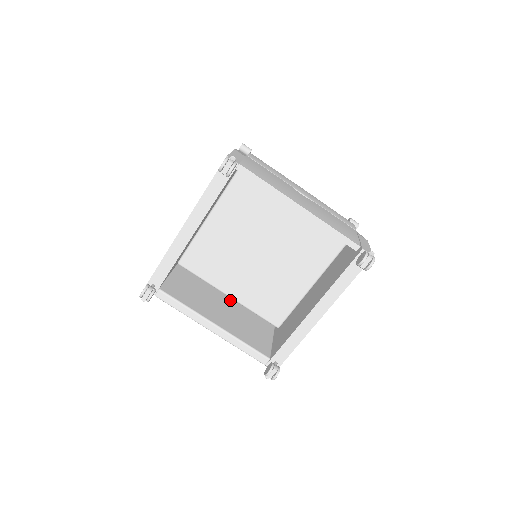
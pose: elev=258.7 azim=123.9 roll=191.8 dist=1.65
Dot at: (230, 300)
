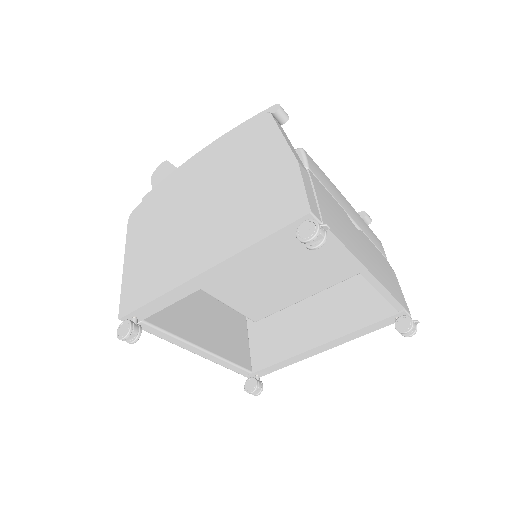
Dot at: occluded
